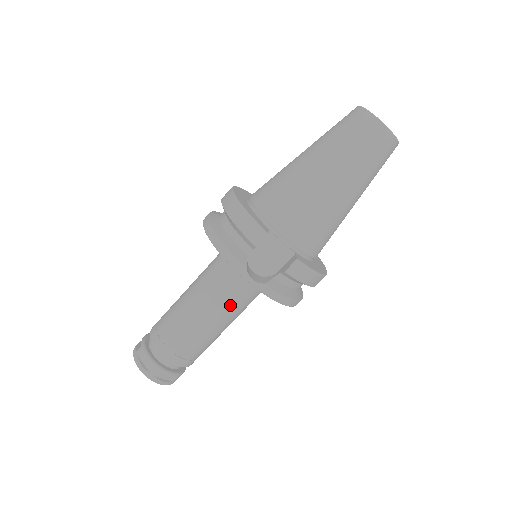
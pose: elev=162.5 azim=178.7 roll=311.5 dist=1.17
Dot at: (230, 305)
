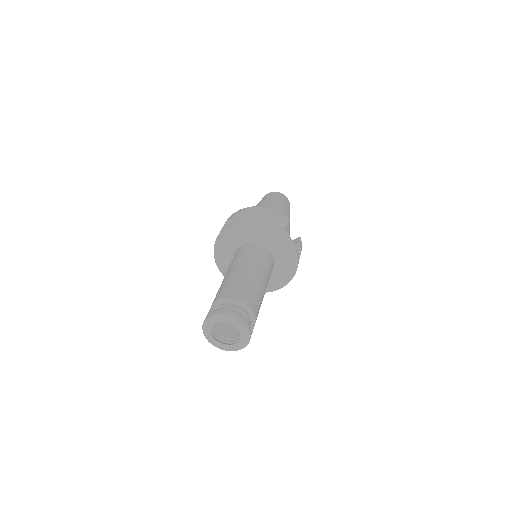
Dot at: (269, 273)
